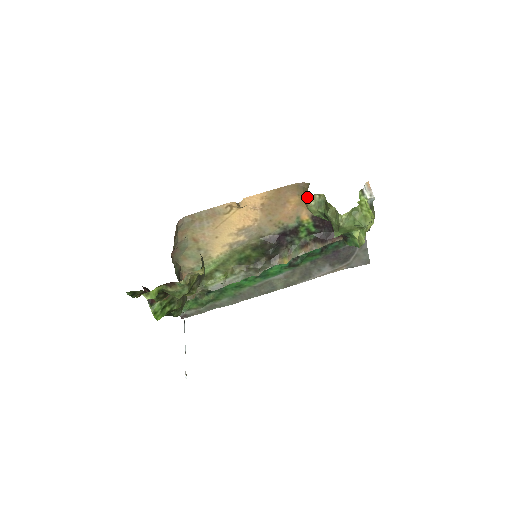
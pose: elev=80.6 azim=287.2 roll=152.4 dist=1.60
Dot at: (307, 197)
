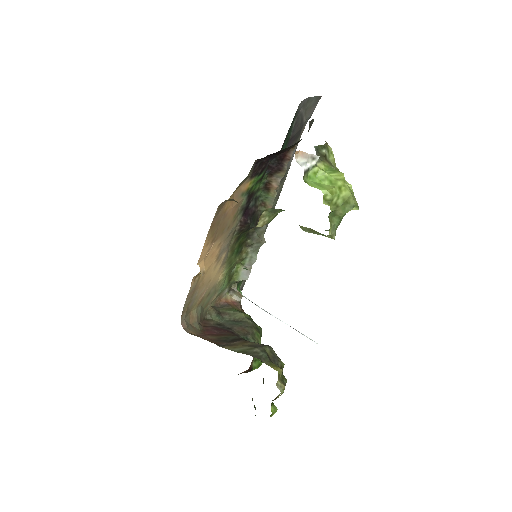
Dot at: (257, 225)
